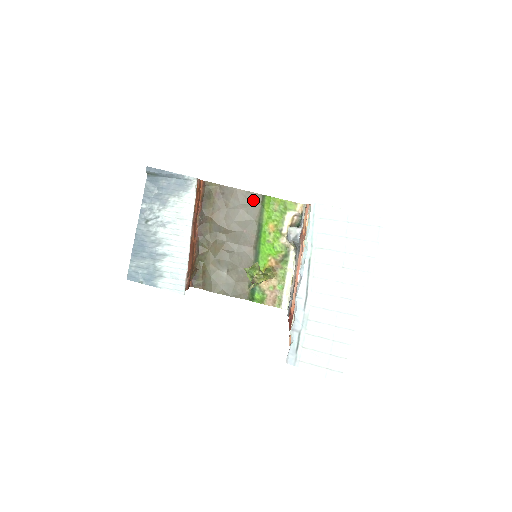
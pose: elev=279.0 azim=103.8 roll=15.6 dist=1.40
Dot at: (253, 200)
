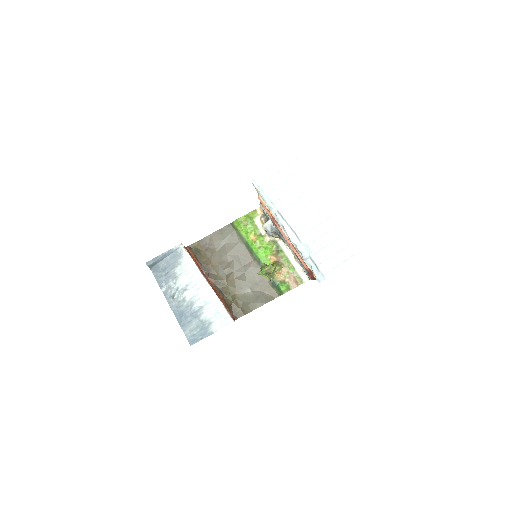
Dot at: (228, 232)
